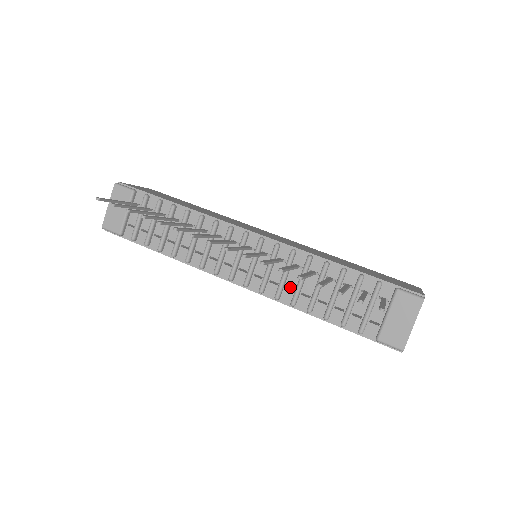
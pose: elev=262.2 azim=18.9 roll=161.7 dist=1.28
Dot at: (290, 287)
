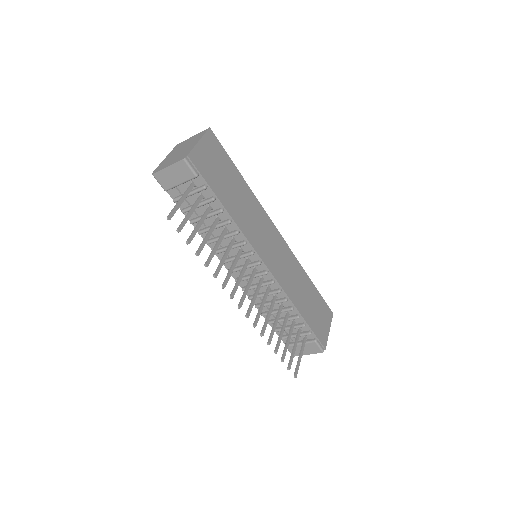
Dot at: occluded
